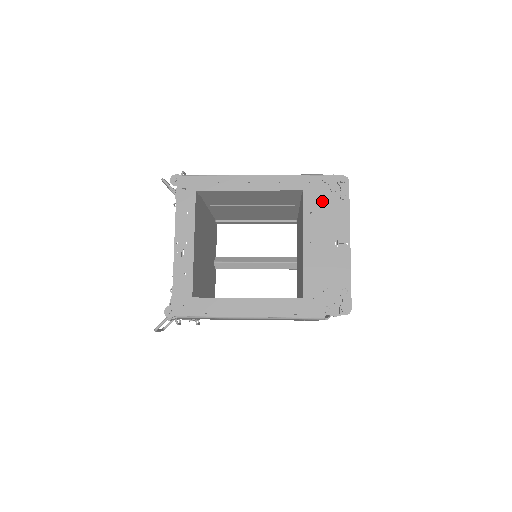
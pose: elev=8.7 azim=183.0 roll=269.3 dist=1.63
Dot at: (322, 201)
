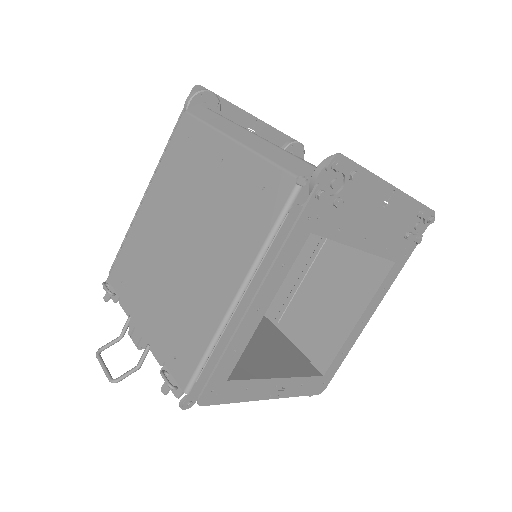
Dot at: (338, 208)
